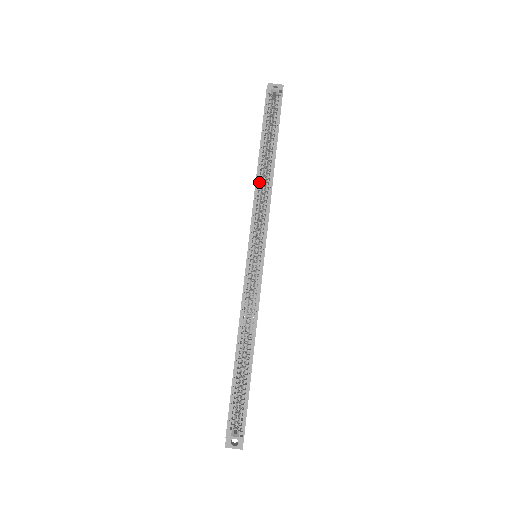
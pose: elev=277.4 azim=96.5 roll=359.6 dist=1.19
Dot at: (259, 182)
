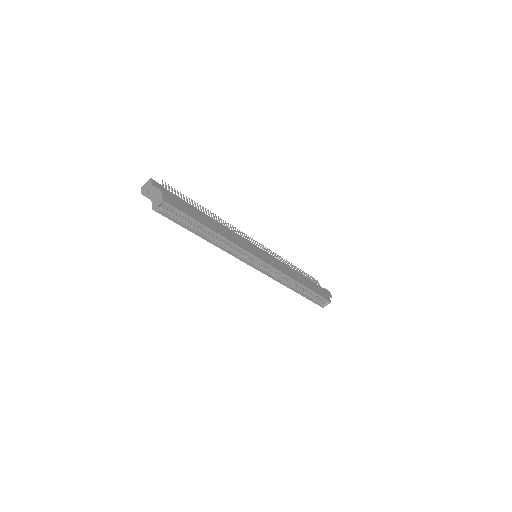
Dot at: (217, 242)
